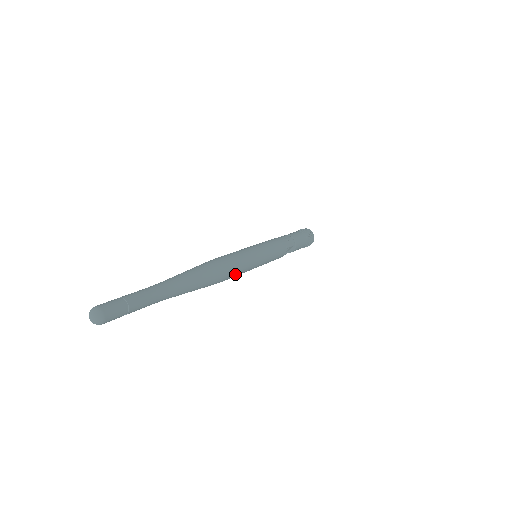
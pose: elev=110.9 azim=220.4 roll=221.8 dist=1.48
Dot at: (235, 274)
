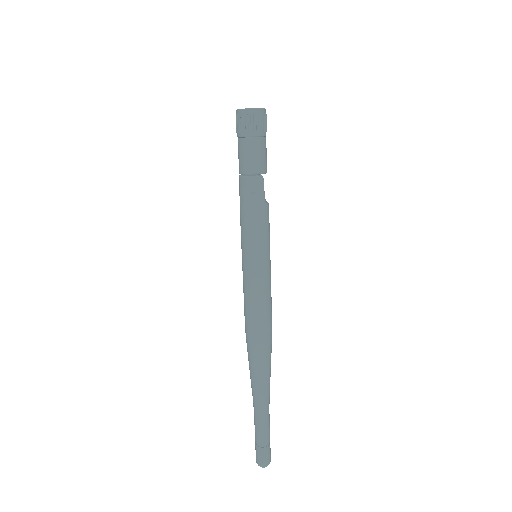
Dot at: (271, 313)
